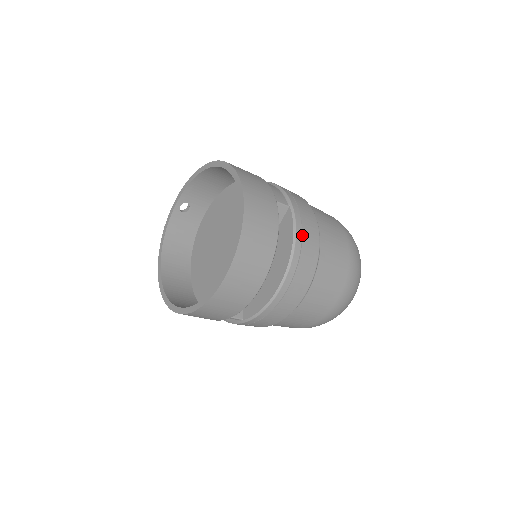
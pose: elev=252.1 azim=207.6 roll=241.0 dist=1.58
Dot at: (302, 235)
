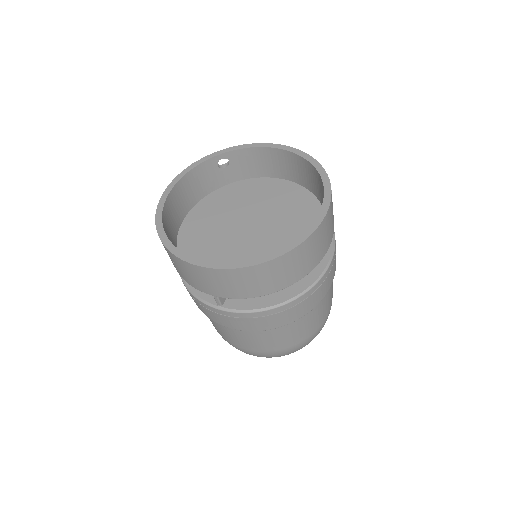
Dot at: (330, 270)
